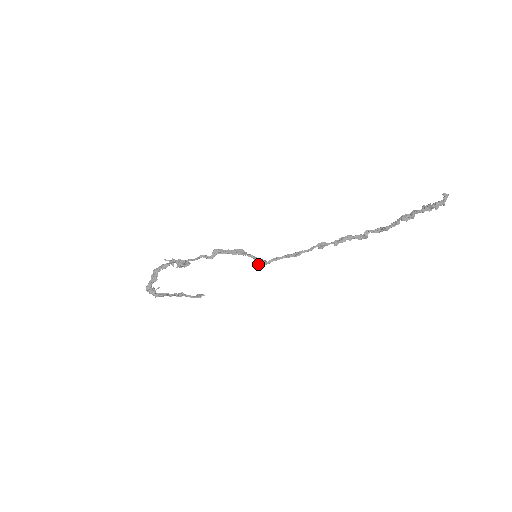
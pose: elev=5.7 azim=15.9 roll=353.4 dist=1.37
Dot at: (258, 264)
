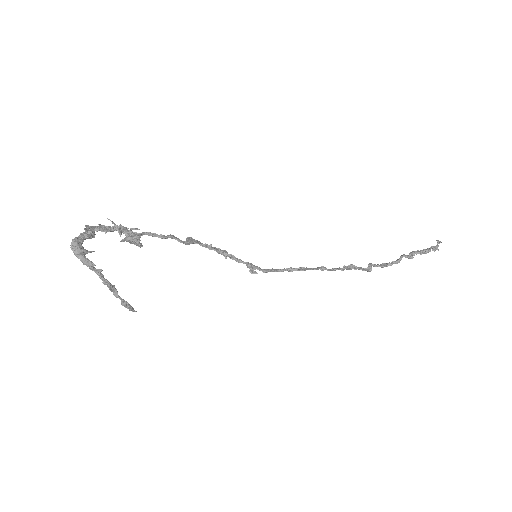
Dot at: (253, 269)
